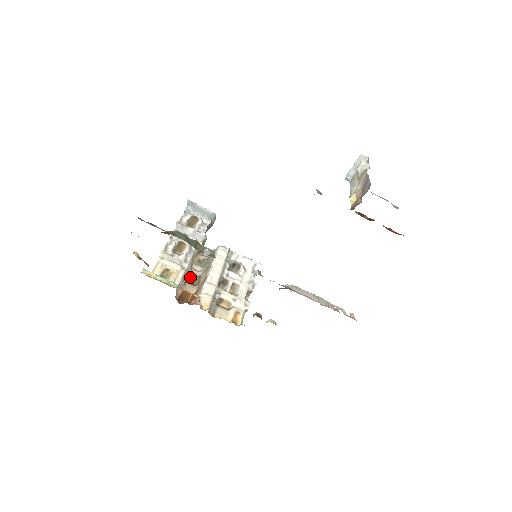
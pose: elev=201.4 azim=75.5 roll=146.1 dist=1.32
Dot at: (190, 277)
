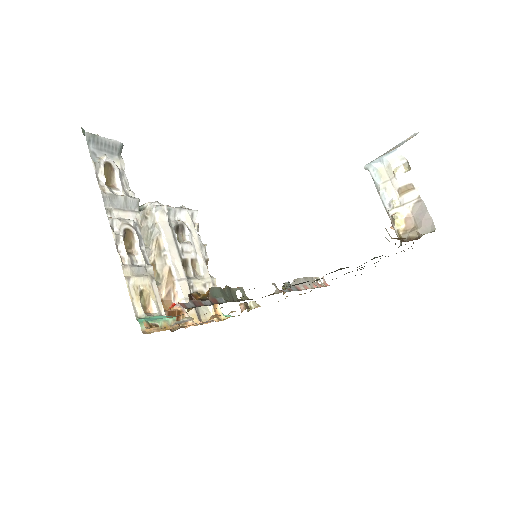
Dot at: occluded
